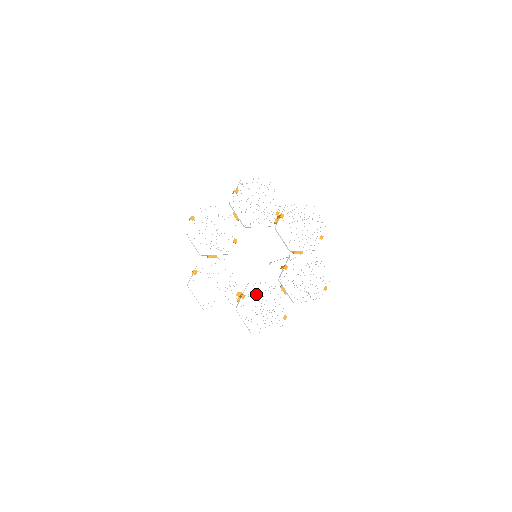
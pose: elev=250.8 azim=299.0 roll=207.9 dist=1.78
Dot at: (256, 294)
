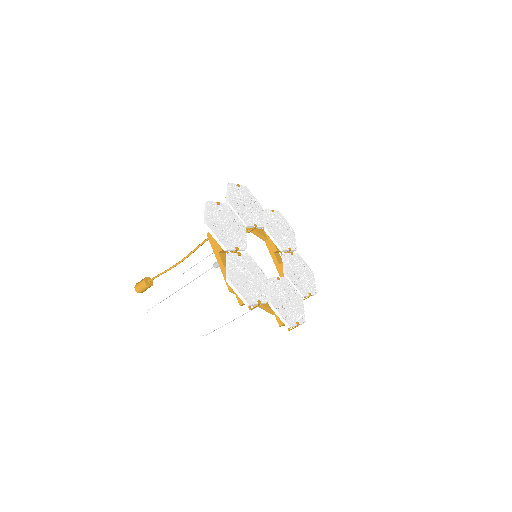
Dot at: (249, 264)
